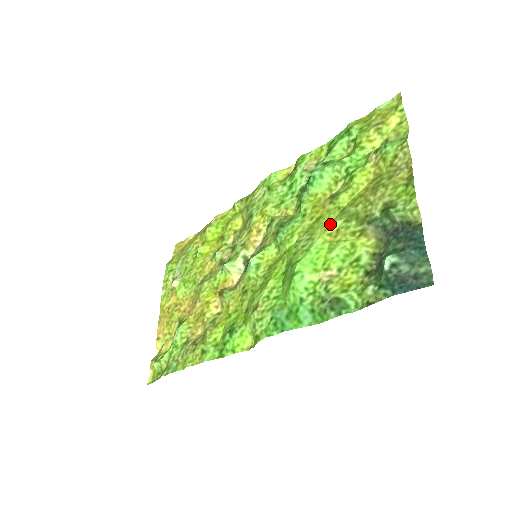
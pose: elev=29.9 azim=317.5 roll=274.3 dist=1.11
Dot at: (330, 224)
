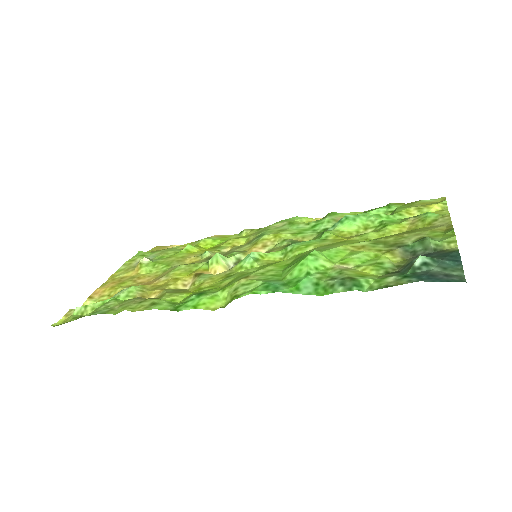
Dot at: (355, 243)
